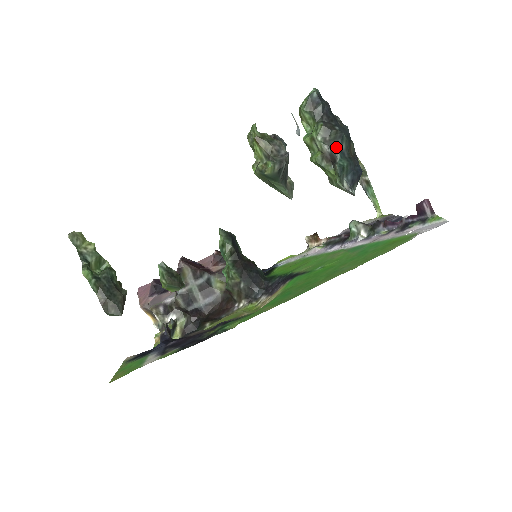
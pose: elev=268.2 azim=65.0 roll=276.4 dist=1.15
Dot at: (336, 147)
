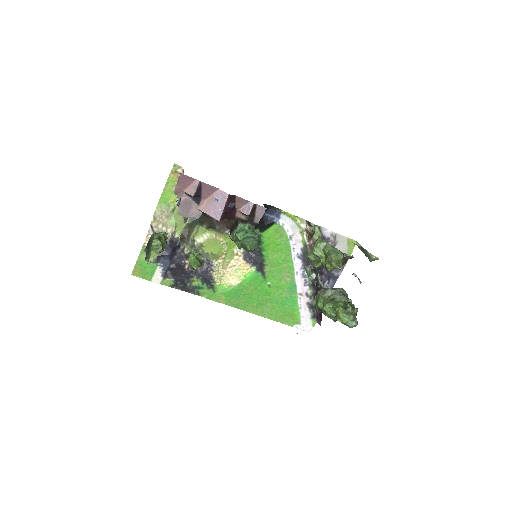
Dot at: occluded
